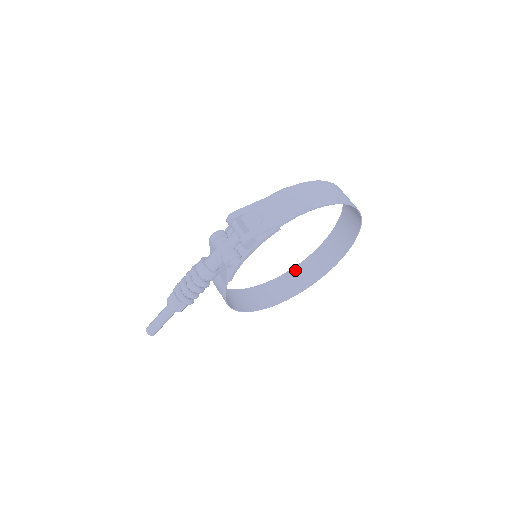
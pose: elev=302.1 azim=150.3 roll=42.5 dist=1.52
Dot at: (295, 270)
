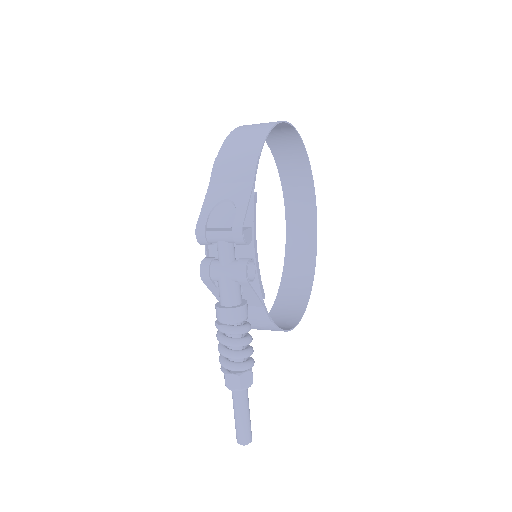
Dot at: (289, 250)
